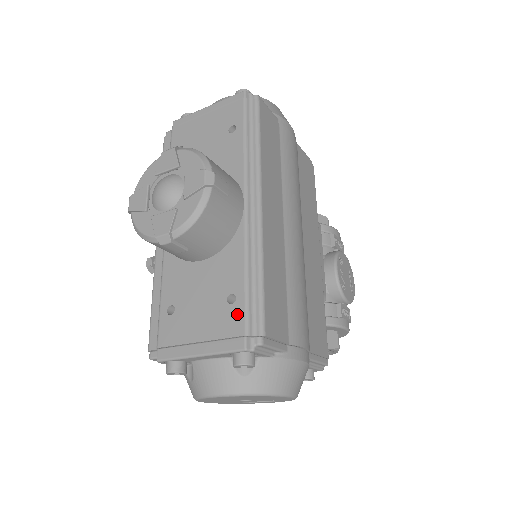
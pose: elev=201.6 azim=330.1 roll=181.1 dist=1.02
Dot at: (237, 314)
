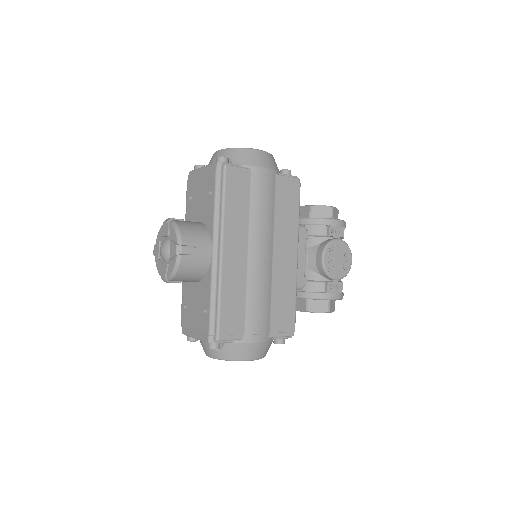
Dot at: (206, 321)
